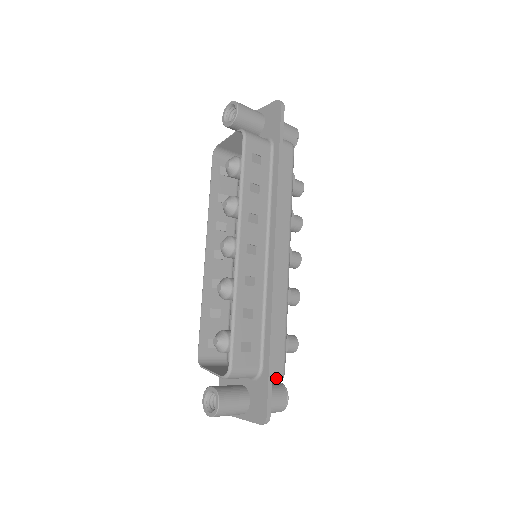
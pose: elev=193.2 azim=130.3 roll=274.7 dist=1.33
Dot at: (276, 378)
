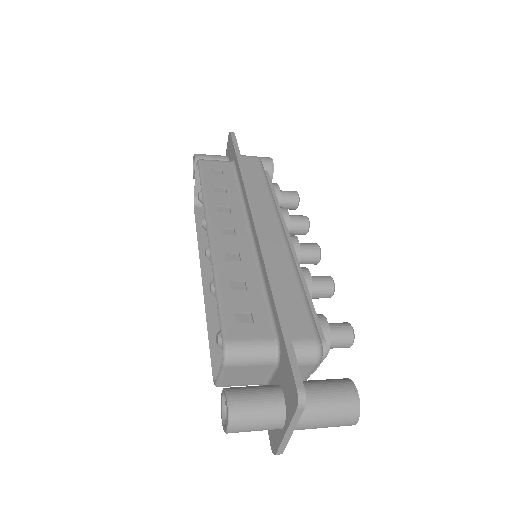
Dot at: (306, 348)
